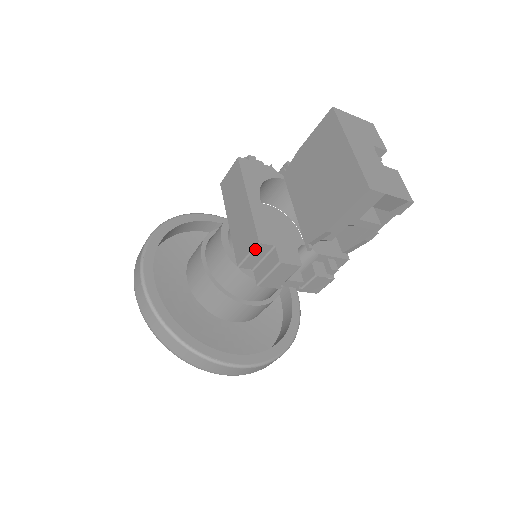
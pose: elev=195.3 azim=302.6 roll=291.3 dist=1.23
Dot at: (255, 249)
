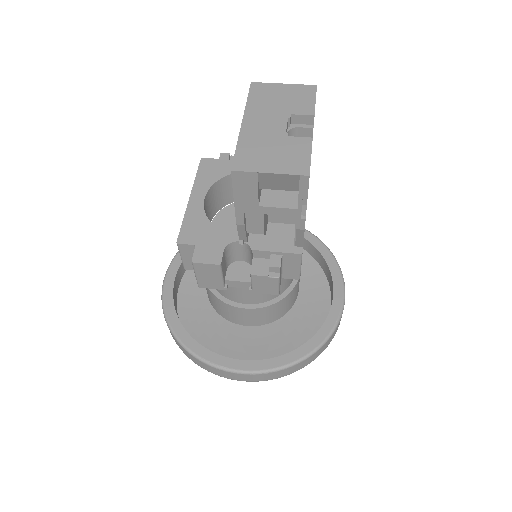
Dot at: (180, 250)
